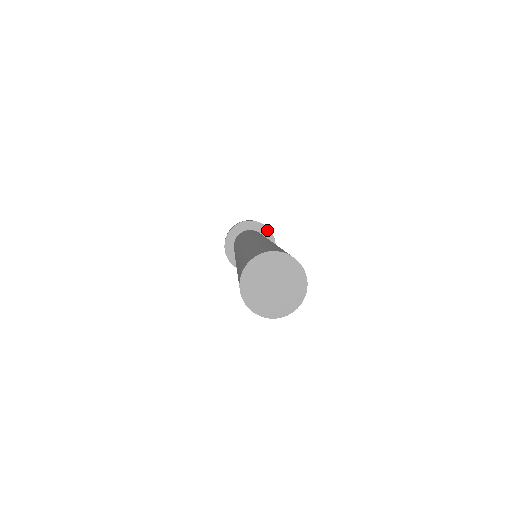
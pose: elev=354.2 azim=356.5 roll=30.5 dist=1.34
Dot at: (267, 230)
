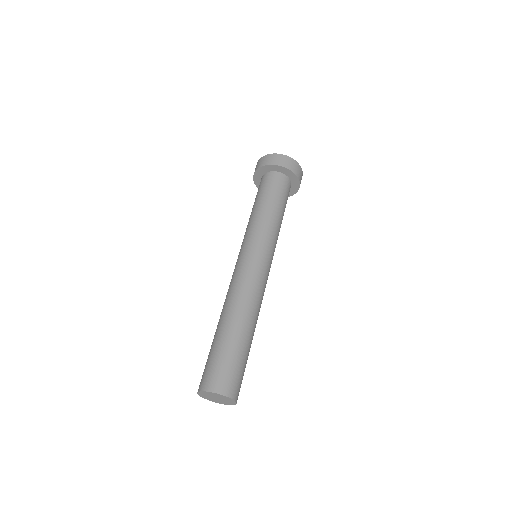
Dot at: (298, 185)
